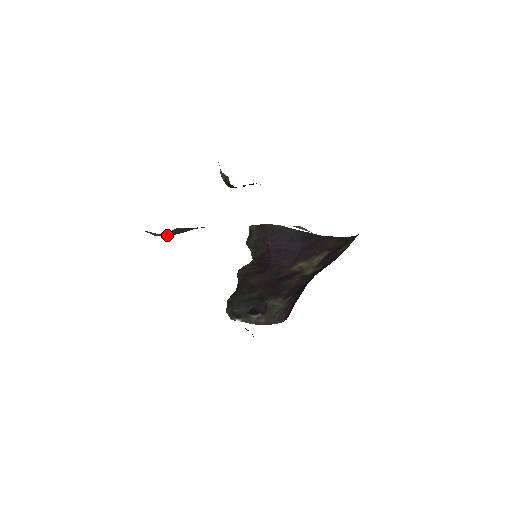
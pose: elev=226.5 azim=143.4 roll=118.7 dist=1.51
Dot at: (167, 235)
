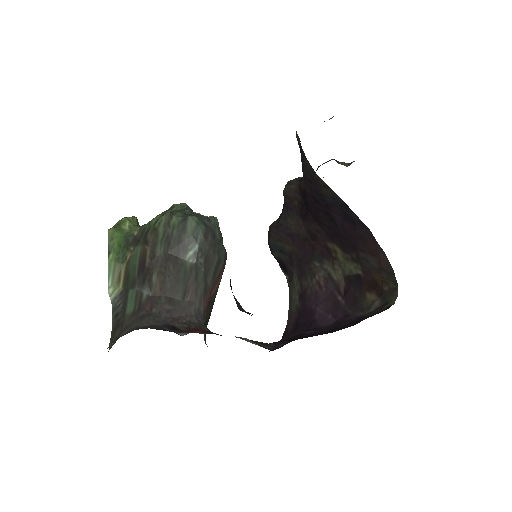
Dot at: (125, 280)
